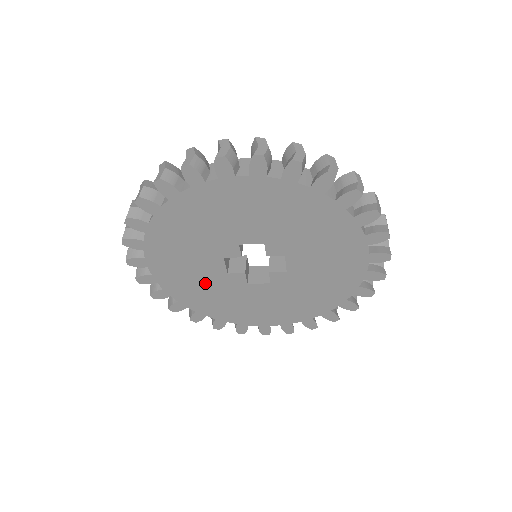
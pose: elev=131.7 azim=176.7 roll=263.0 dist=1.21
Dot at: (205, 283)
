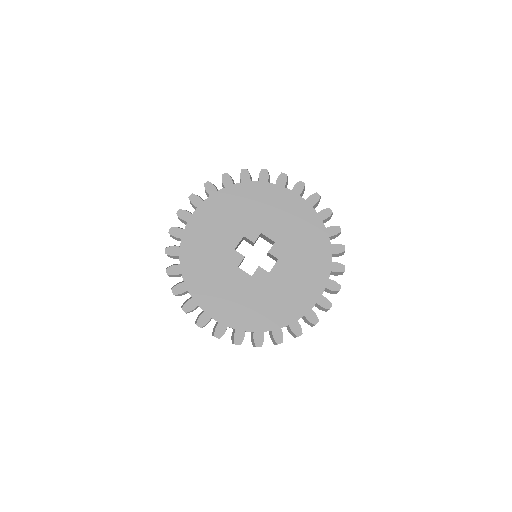
Dot at: (250, 298)
